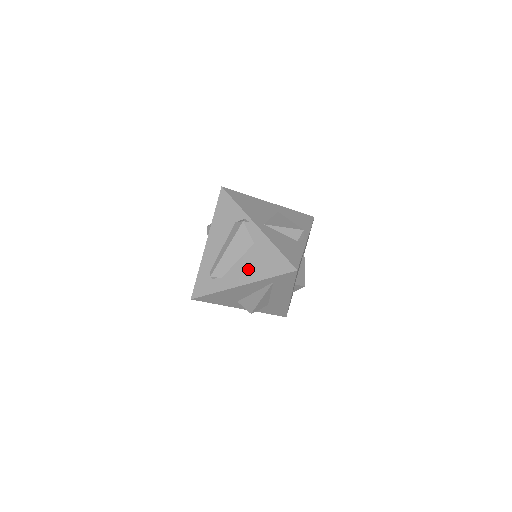
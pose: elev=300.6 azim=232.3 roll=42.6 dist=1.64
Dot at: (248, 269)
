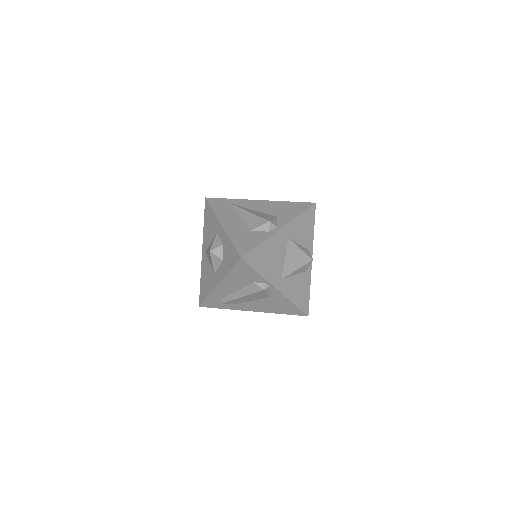
Dot at: (261, 307)
